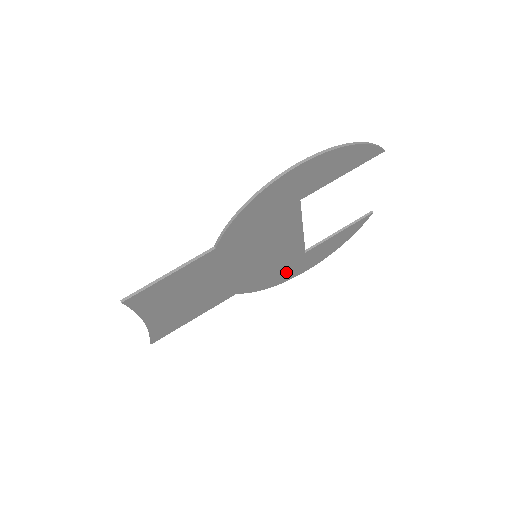
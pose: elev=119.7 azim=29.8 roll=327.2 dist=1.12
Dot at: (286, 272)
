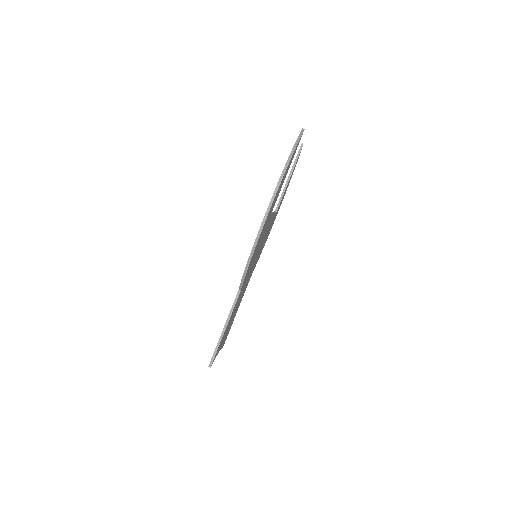
Dot at: (269, 231)
